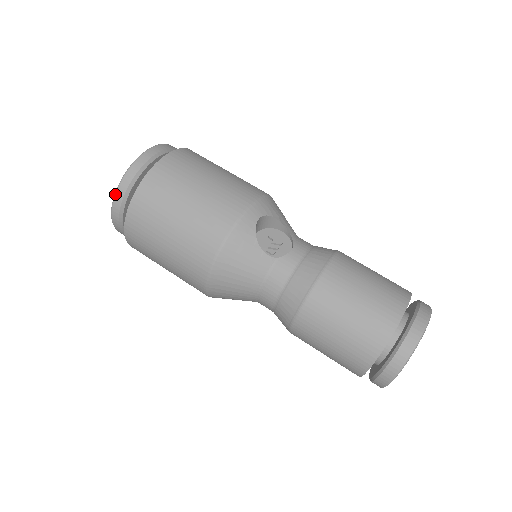
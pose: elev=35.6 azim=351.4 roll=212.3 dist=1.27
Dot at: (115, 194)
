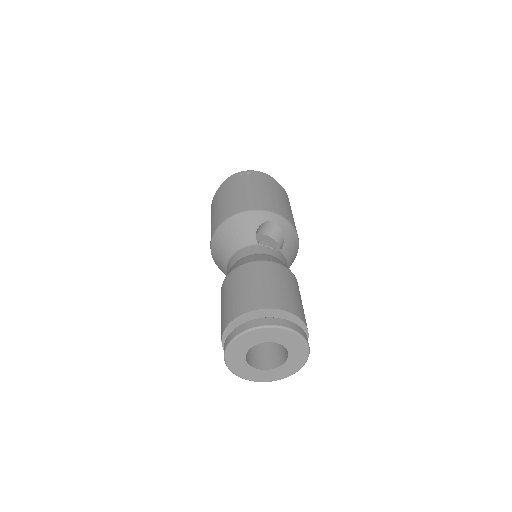
Dot at: (231, 176)
